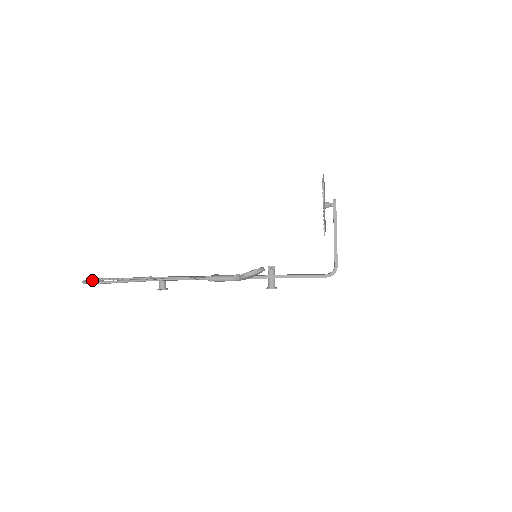
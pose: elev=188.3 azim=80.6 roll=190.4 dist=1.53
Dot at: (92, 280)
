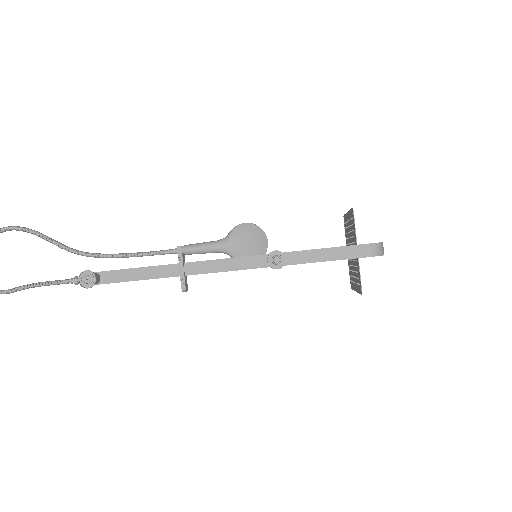
Dot at: out of frame
